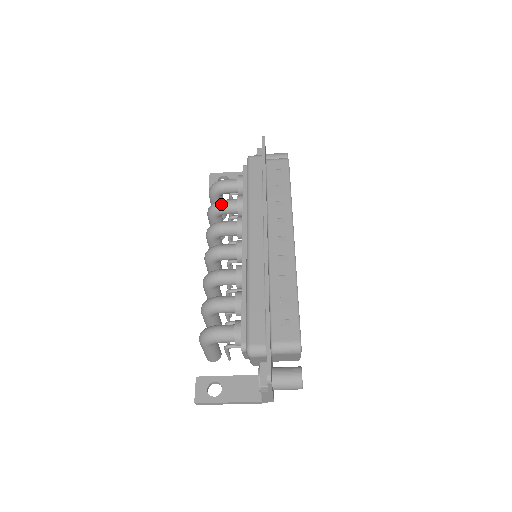
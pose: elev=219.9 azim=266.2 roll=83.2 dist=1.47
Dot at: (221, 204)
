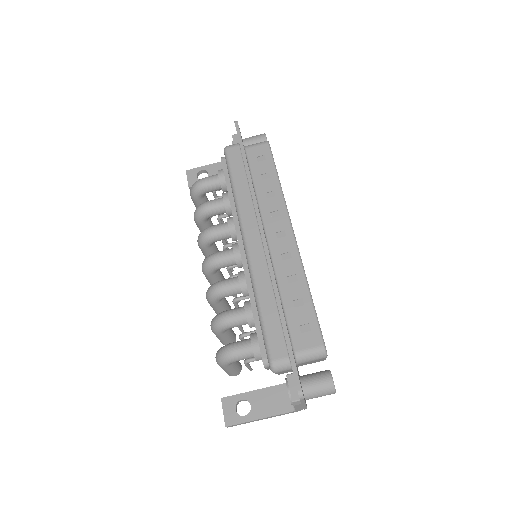
Dot at: (207, 207)
